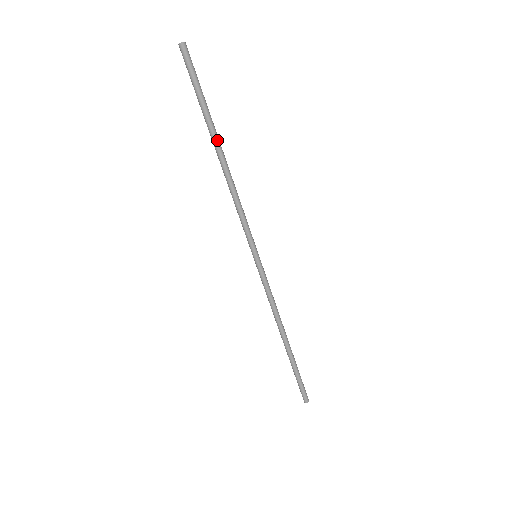
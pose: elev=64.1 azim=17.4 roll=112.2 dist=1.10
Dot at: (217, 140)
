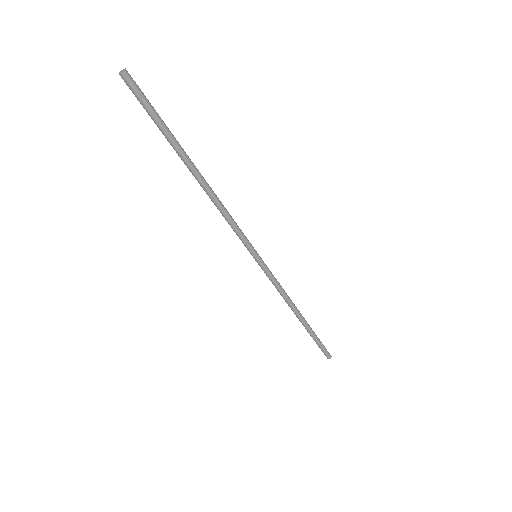
Dot at: (187, 164)
